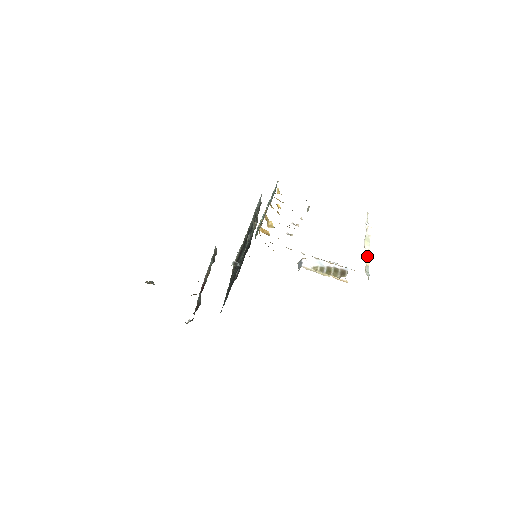
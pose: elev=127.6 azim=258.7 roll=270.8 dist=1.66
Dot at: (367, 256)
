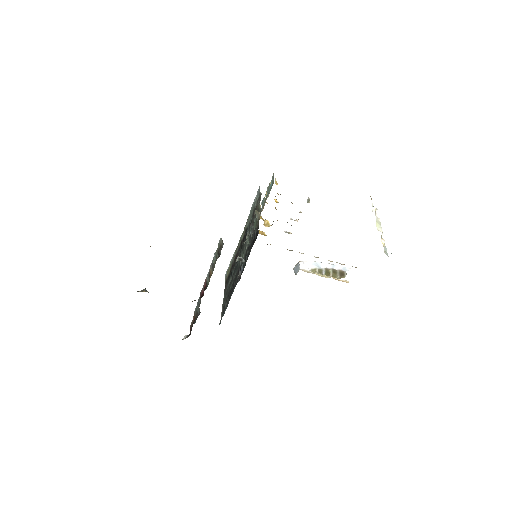
Dot at: (381, 237)
